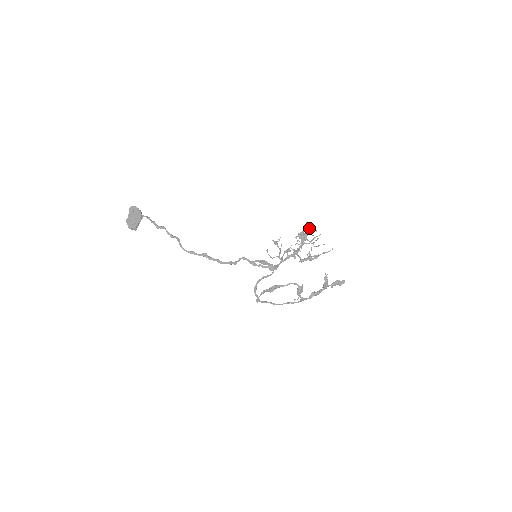
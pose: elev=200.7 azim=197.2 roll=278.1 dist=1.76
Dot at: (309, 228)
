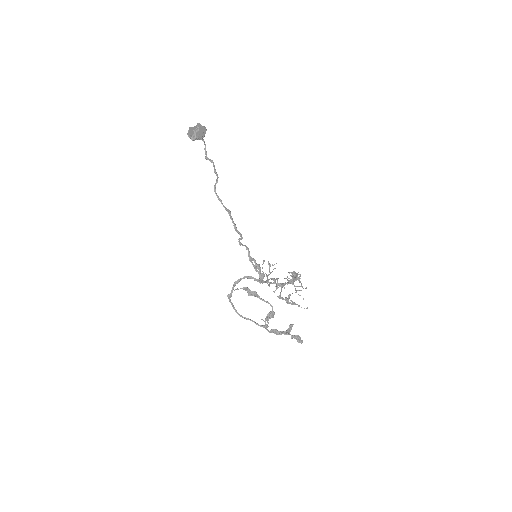
Dot at: (300, 276)
